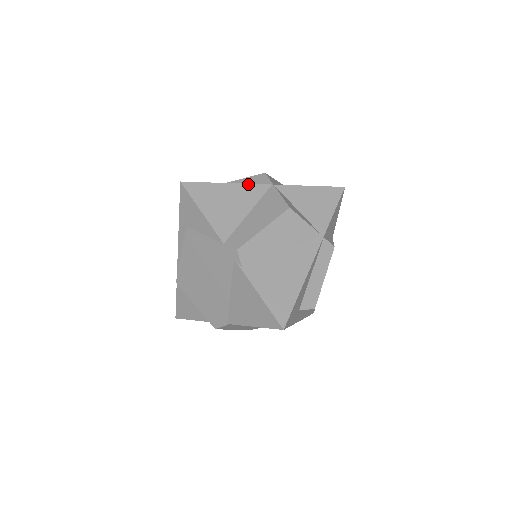
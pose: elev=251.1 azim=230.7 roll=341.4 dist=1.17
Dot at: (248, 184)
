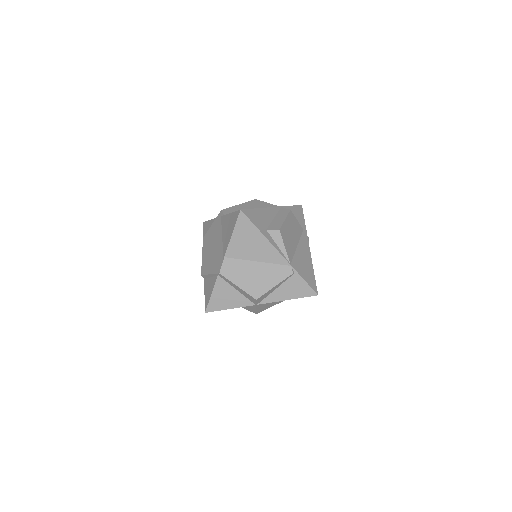
Dot at: occluded
